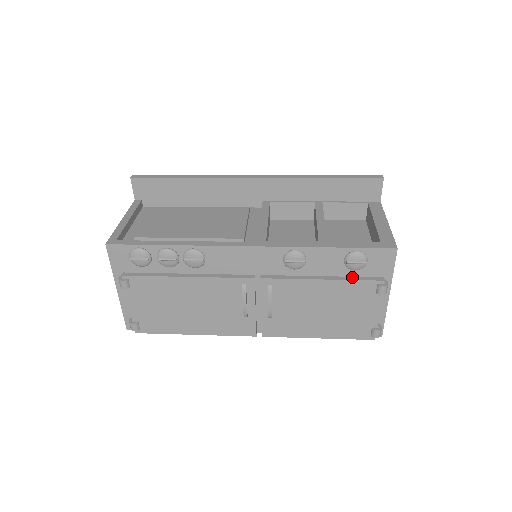
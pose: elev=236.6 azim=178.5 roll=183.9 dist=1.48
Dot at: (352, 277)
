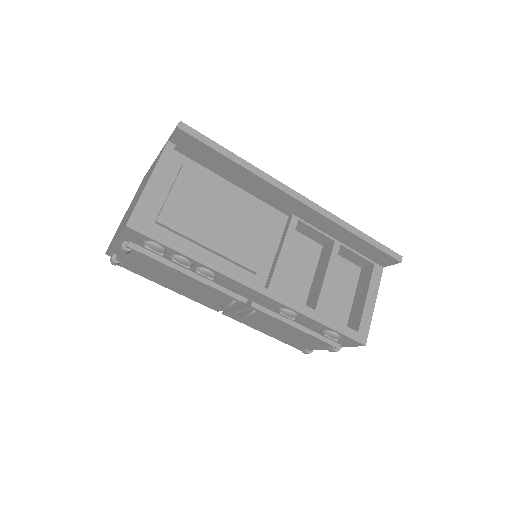
Dot at: (319, 335)
